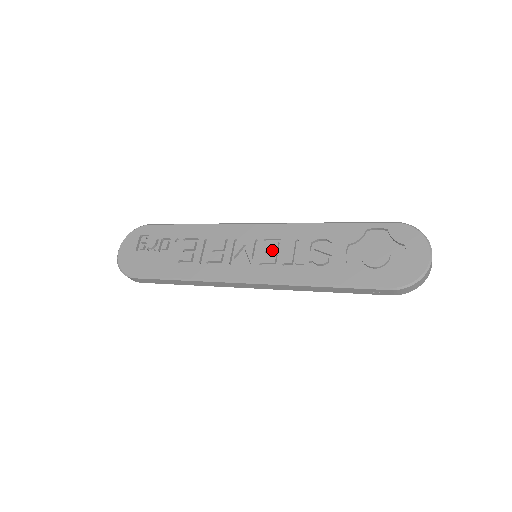
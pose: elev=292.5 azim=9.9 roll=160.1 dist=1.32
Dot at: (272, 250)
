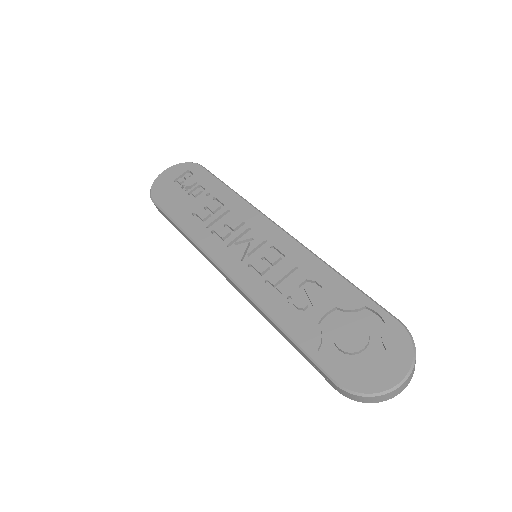
Dot at: (269, 260)
